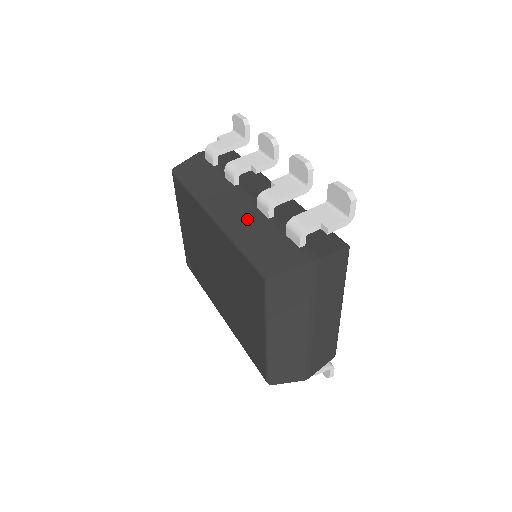
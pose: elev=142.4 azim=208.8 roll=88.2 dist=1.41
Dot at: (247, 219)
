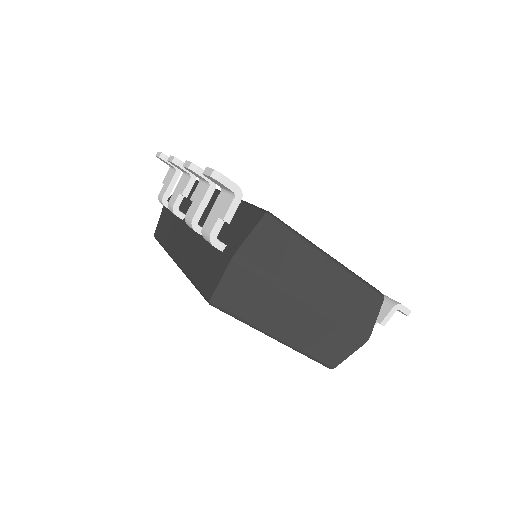
Dot at: (192, 249)
